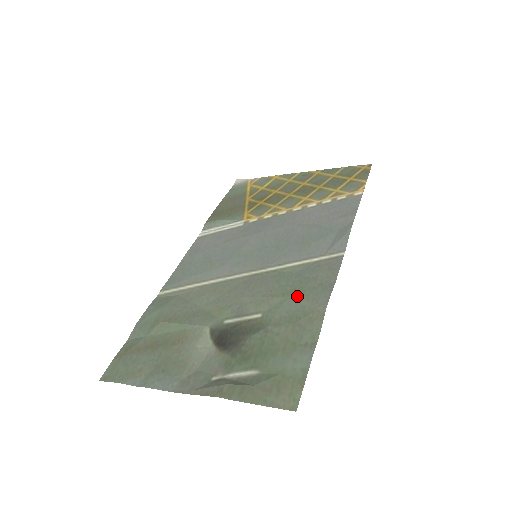
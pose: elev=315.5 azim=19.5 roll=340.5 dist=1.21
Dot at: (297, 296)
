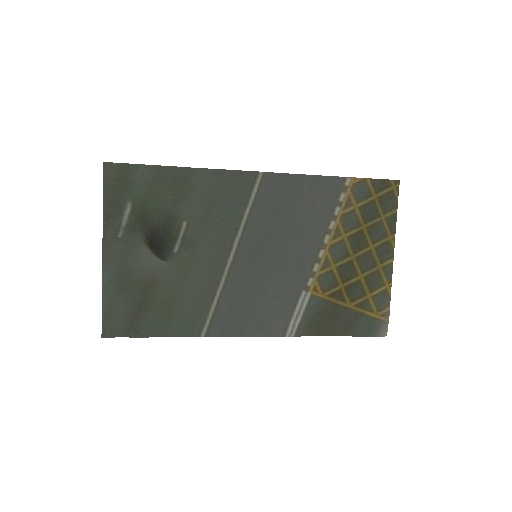
Dot at: (206, 197)
